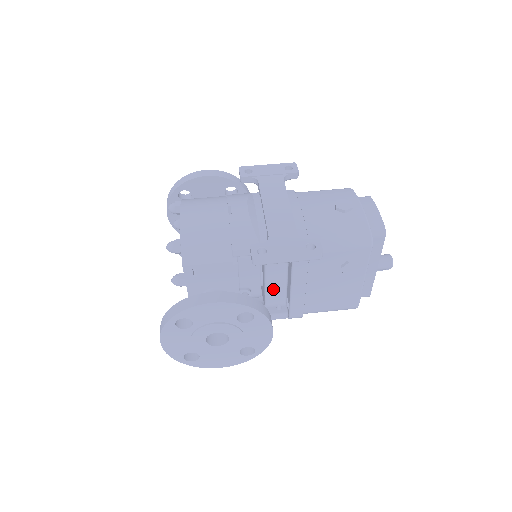
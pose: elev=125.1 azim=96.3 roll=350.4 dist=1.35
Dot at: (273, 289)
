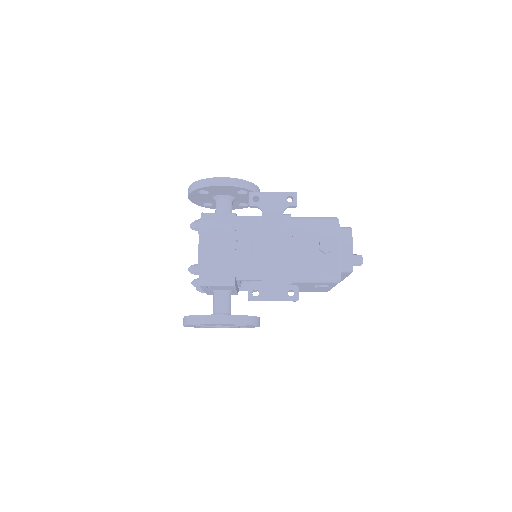
Dot at: occluded
